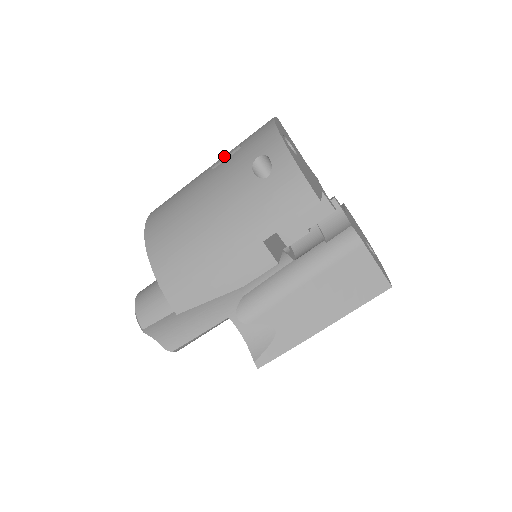
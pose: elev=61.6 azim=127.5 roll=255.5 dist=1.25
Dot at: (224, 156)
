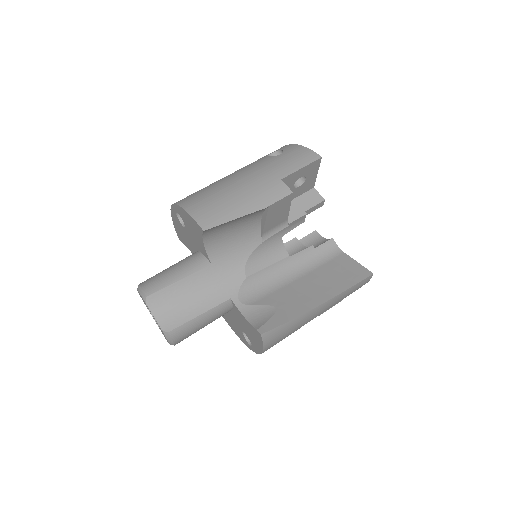
Dot at: occluded
